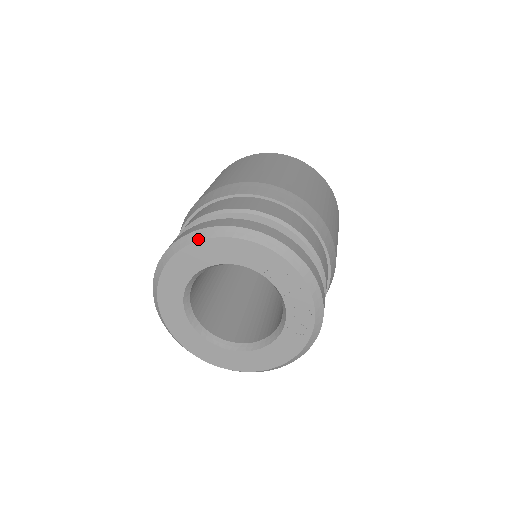
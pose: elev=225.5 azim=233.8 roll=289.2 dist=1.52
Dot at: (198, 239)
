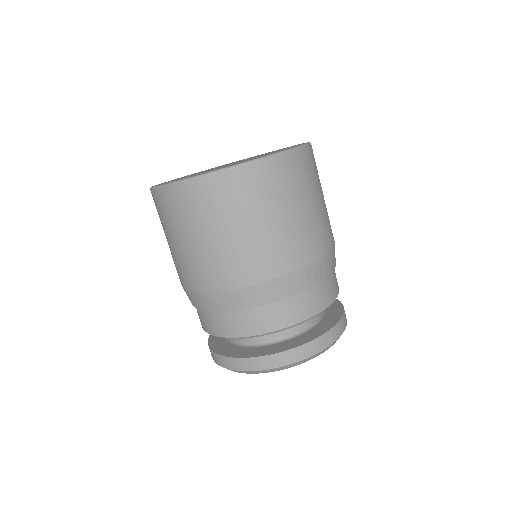
Dot at: occluded
